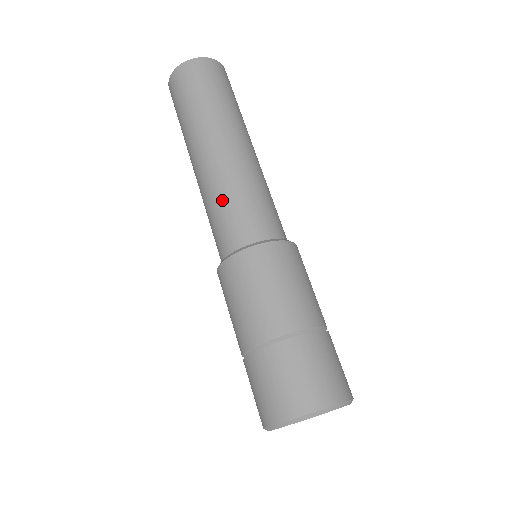
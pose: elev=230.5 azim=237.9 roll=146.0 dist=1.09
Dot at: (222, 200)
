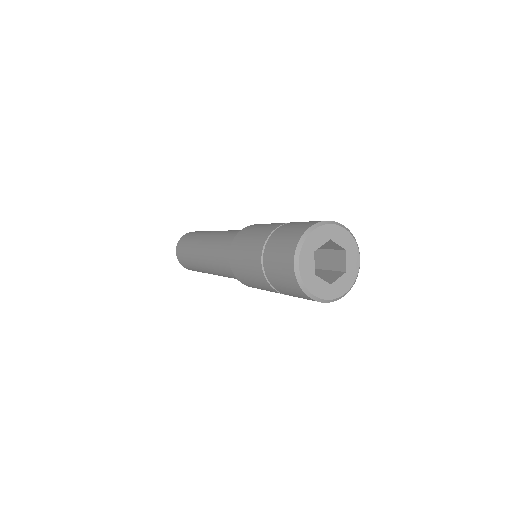
Dot at: (218, 244)
